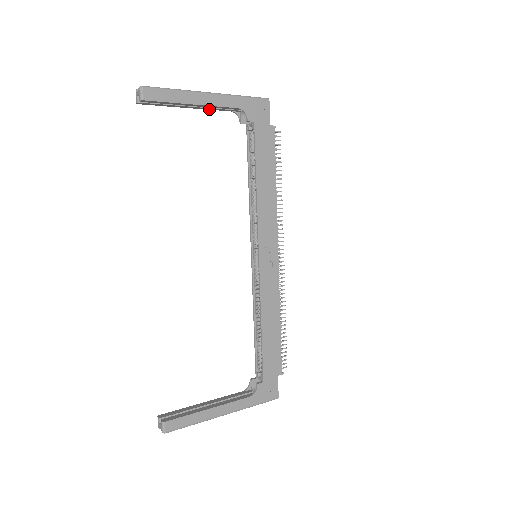
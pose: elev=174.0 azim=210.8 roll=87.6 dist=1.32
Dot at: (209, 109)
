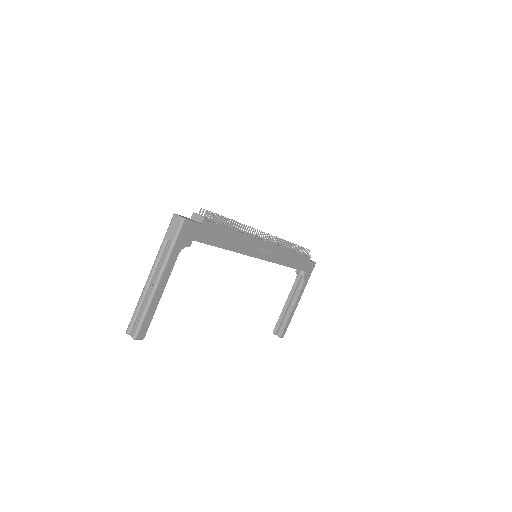
Dot at: occluded
